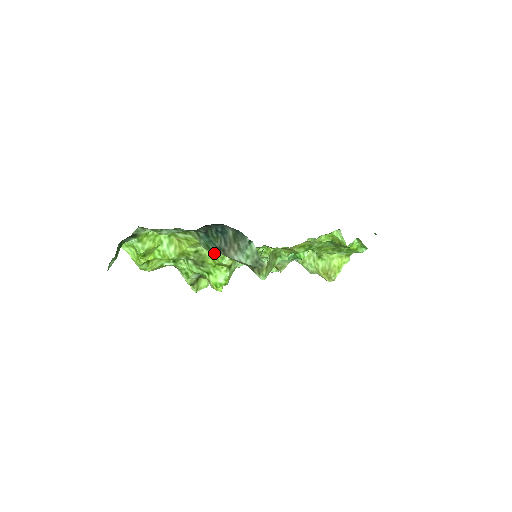
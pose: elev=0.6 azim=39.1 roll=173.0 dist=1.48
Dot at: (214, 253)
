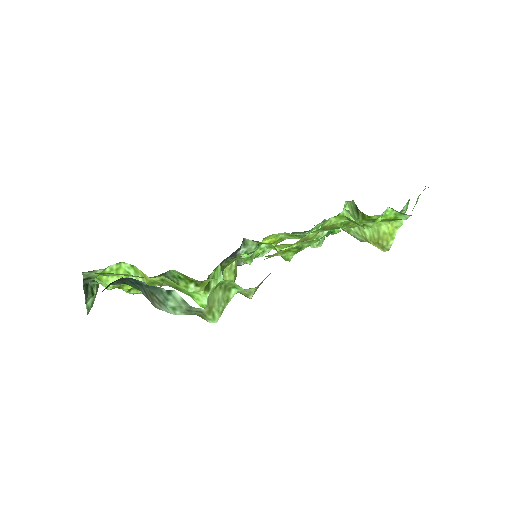
Dot at: occluded
